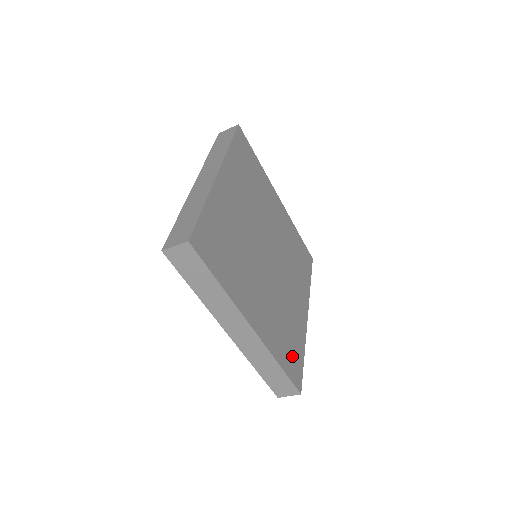
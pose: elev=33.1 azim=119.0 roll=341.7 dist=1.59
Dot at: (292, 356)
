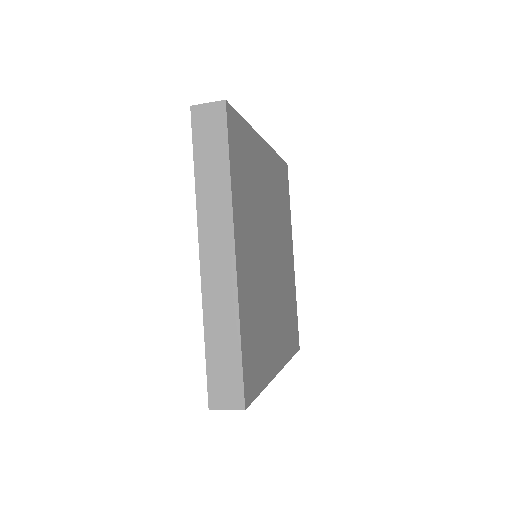
Dot at: (253, 360)
